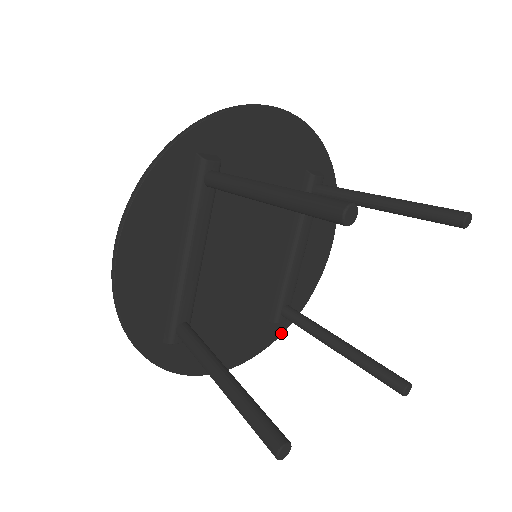
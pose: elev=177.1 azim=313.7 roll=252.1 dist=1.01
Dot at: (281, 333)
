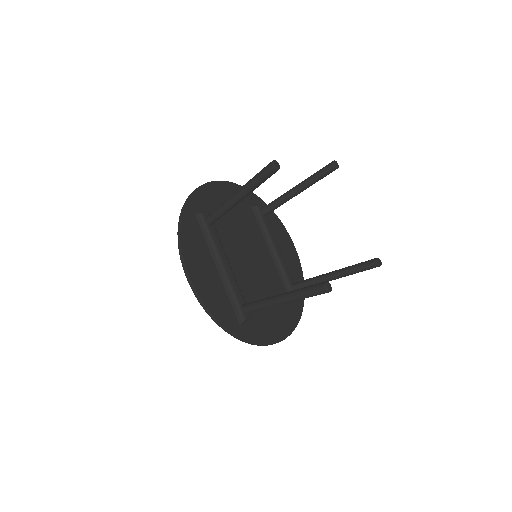
Dot at: (302, 307)
